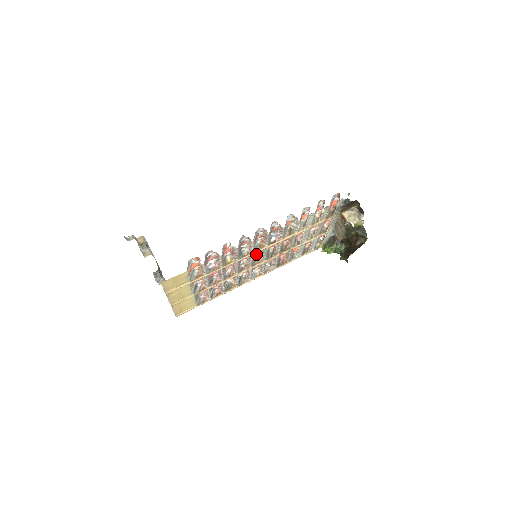
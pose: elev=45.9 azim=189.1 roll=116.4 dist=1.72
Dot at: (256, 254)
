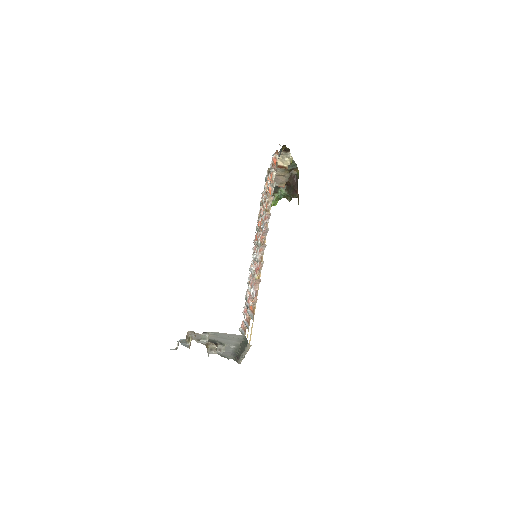
Dot at: (253, 255)
